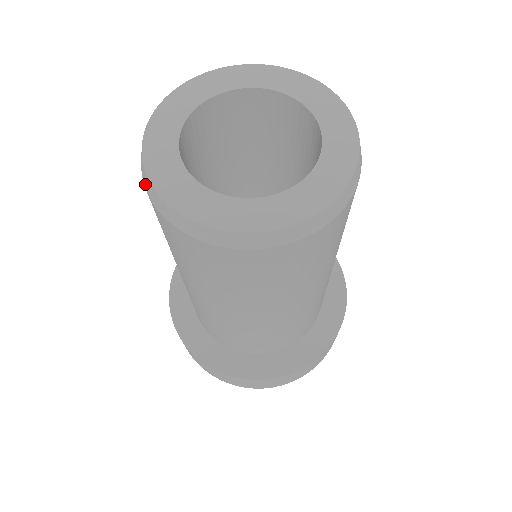
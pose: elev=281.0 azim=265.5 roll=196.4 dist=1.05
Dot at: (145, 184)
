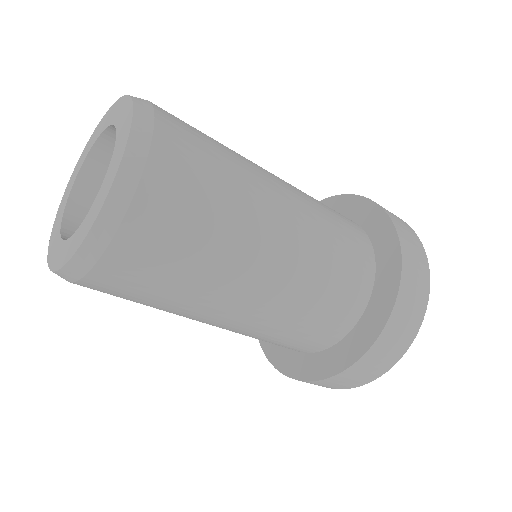
Dot at: occluded
